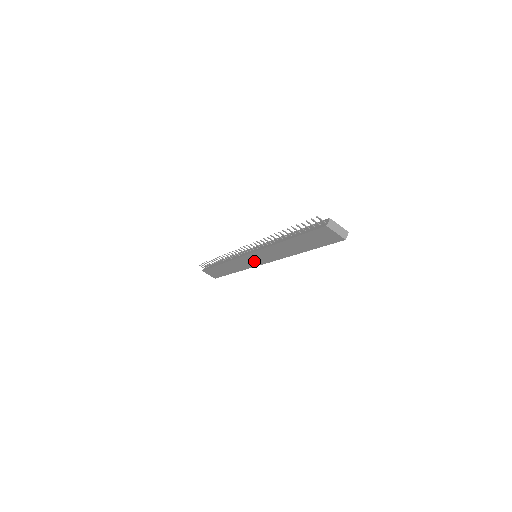
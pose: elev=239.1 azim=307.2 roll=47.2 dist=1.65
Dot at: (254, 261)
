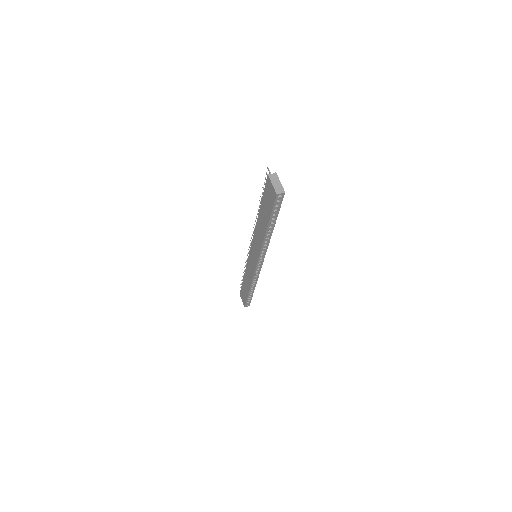
Dot at: (253, 261)
